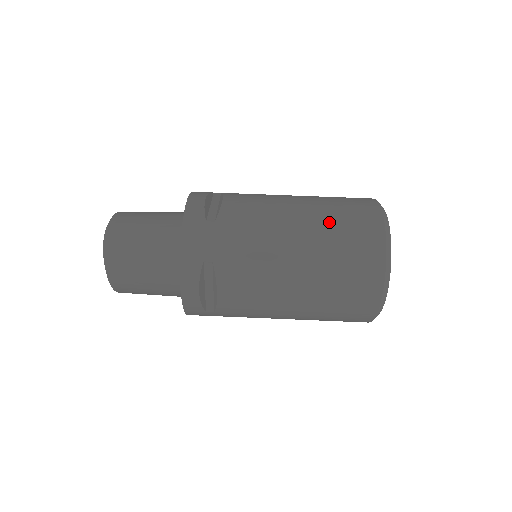
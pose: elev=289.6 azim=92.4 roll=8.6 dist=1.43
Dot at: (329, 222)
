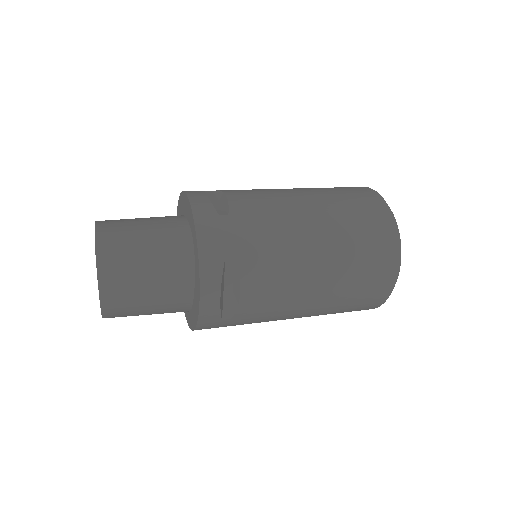
Dot at: (339, 206)
